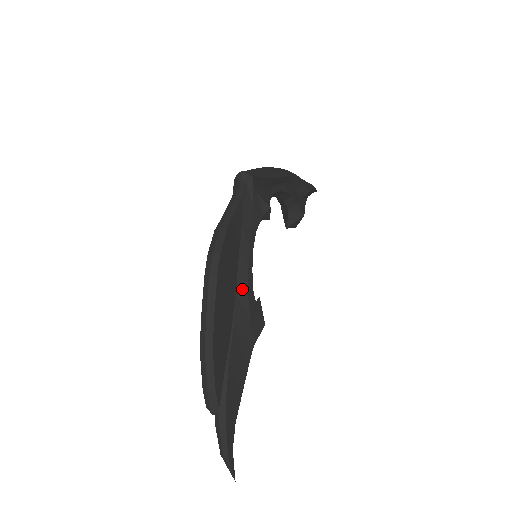
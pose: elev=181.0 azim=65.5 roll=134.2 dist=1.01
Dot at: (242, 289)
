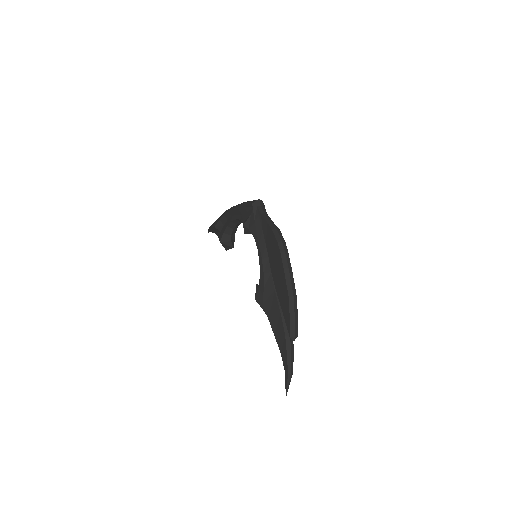
Dot at: occluded
